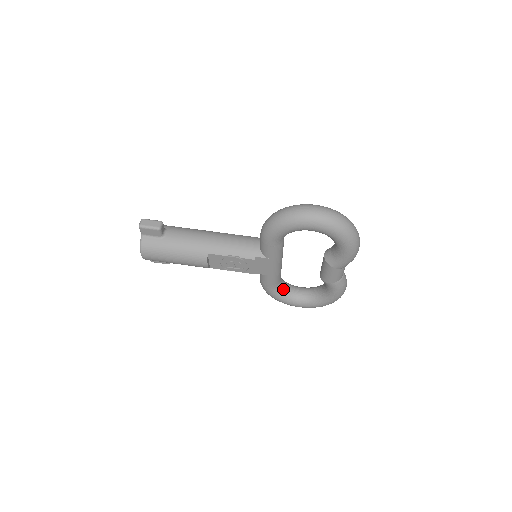
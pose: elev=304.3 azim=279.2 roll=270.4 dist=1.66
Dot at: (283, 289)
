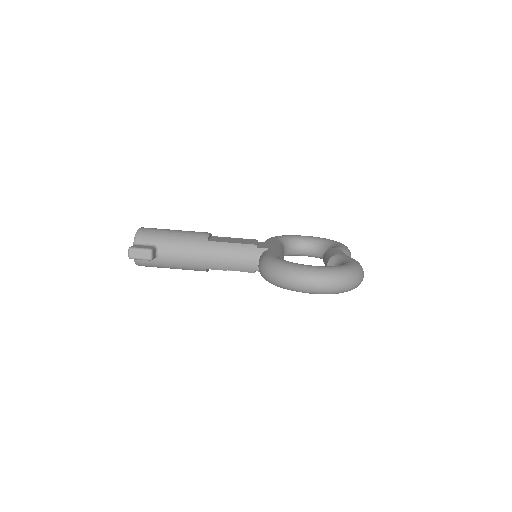
Dot at: (286, 252)
